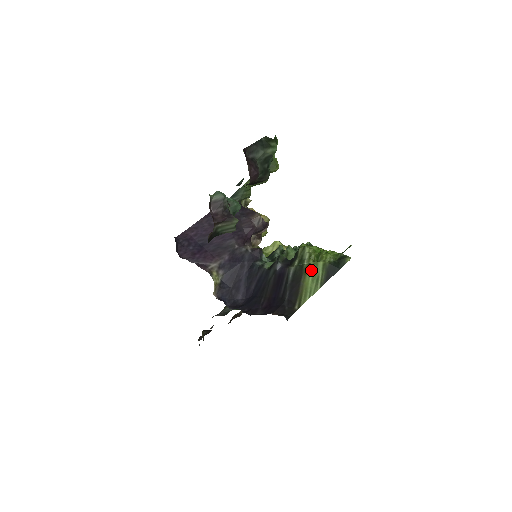
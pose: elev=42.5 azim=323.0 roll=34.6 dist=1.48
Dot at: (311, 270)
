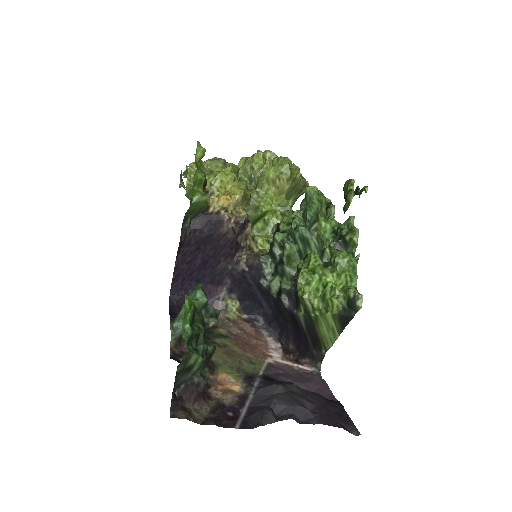
Dot at: (321, 323)
